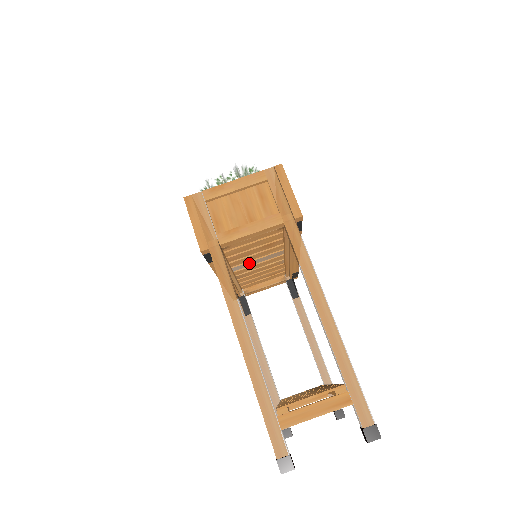
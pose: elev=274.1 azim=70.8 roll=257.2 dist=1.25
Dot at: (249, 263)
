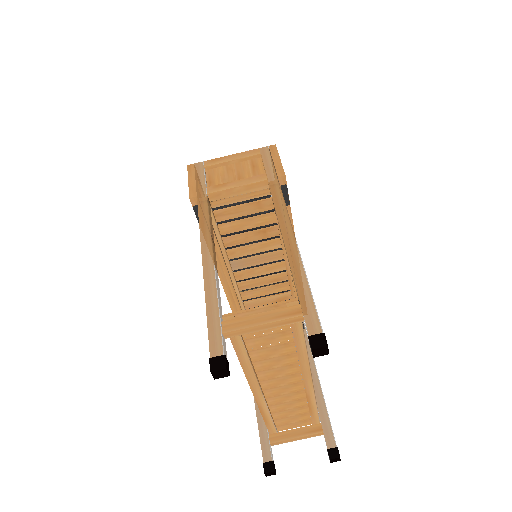
Dot at: (248, 261)
